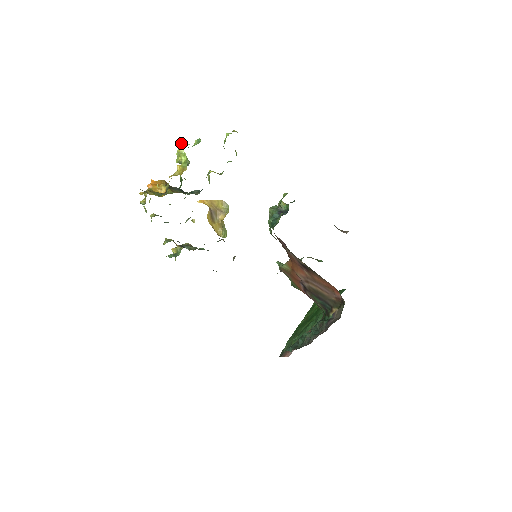
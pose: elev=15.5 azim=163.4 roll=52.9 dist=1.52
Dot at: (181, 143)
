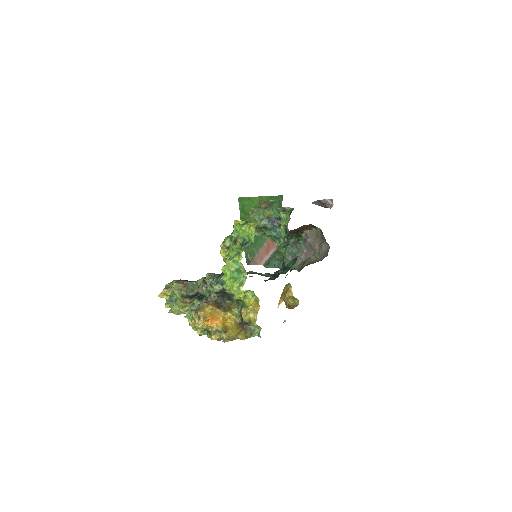
Dot at: (242, 287)
